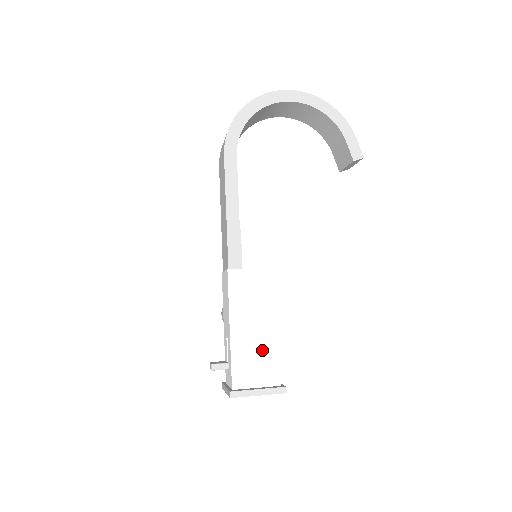
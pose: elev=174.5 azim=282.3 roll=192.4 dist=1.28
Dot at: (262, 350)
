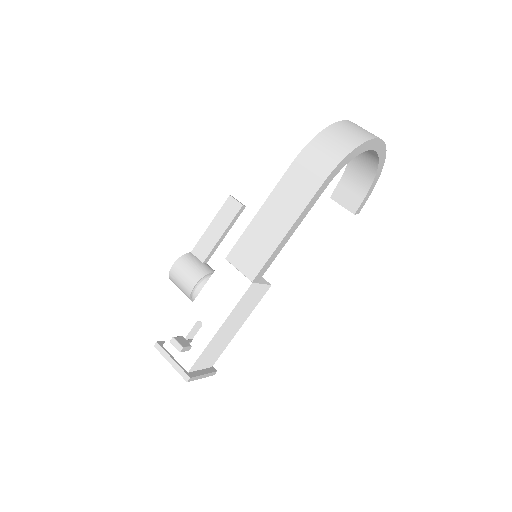
Dot at: (222, 344)
